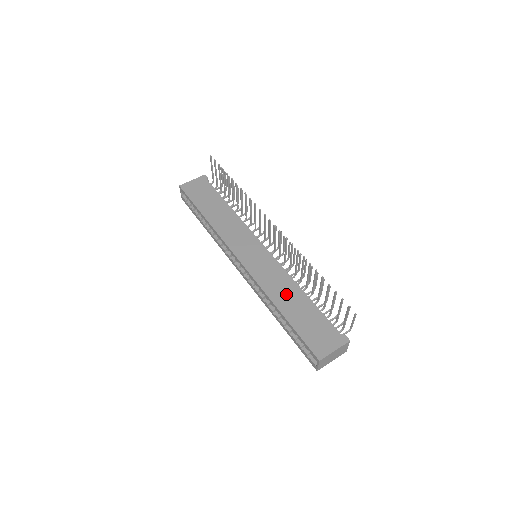
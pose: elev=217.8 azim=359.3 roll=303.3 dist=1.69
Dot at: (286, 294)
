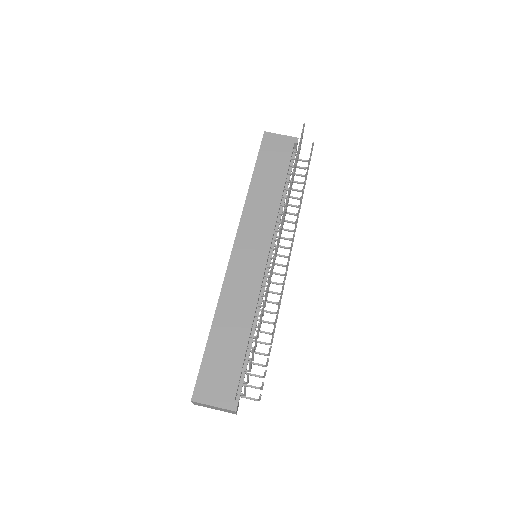
Dot at: (234, 316)
